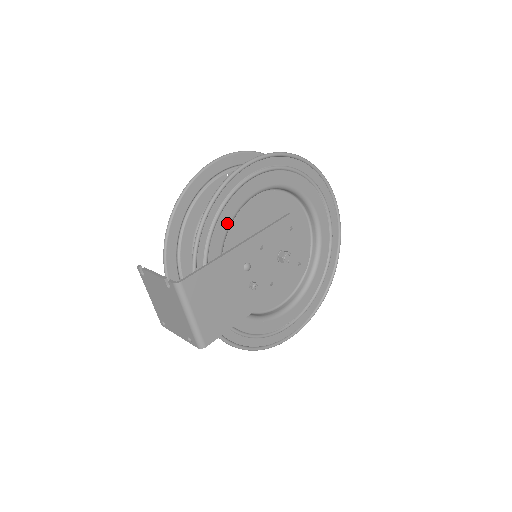
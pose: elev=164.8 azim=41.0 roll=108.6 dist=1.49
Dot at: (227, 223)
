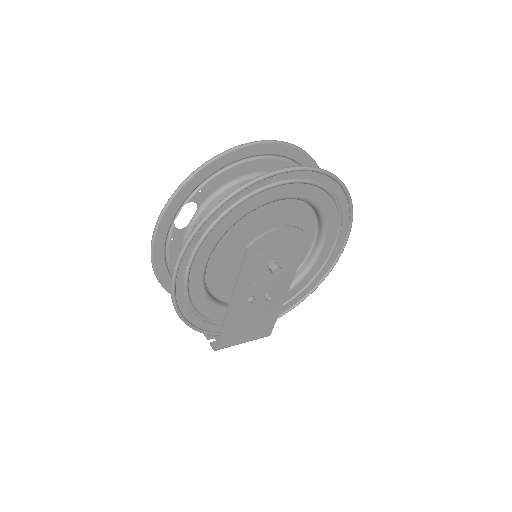
Dot at: (207, 303)
